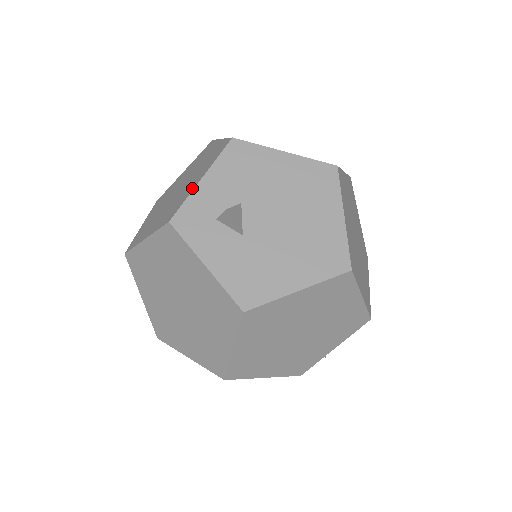
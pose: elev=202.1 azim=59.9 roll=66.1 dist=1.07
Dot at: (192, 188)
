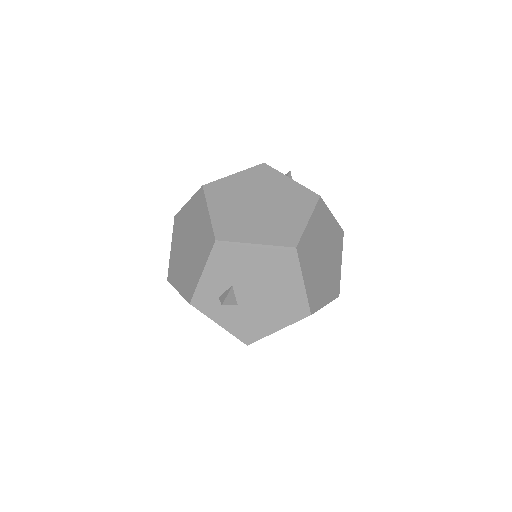
Dot at: (198, 277)
